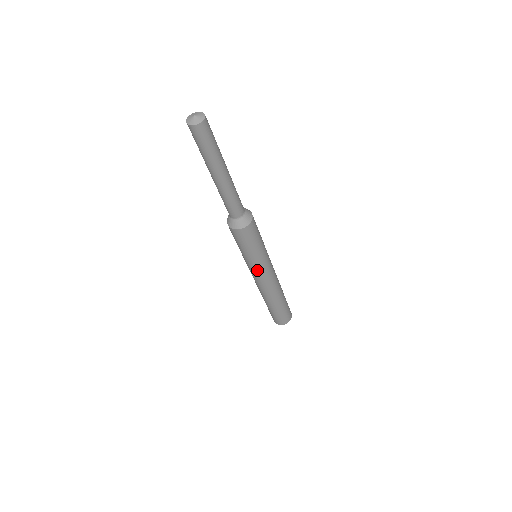
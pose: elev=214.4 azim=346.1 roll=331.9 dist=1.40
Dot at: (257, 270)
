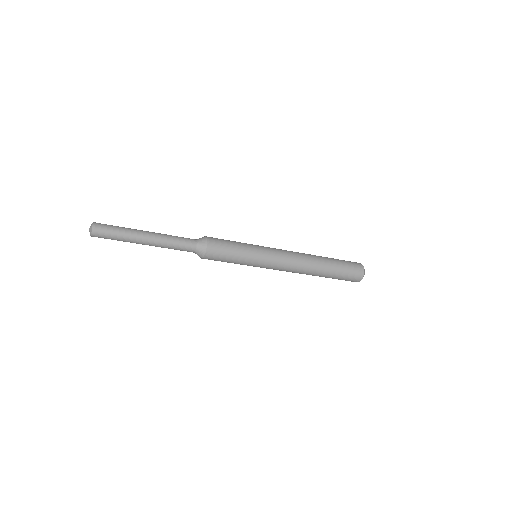
Dot at: occluded
